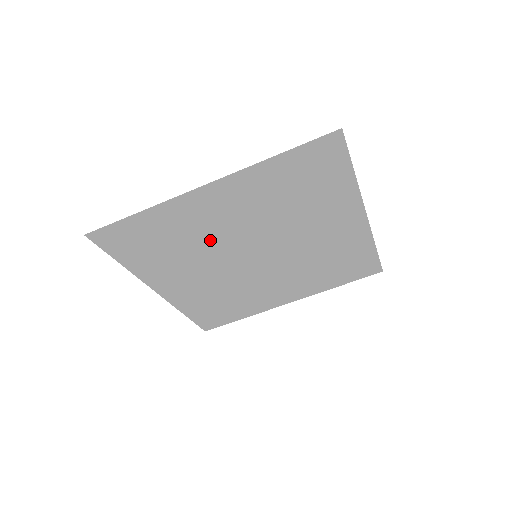
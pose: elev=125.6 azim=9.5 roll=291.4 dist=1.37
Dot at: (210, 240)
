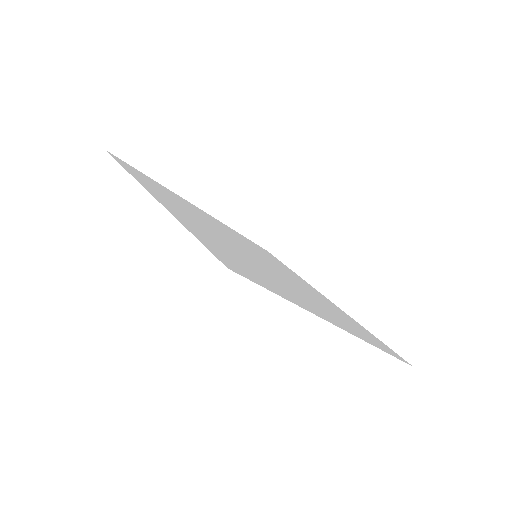
Dot at: (202, 219)
